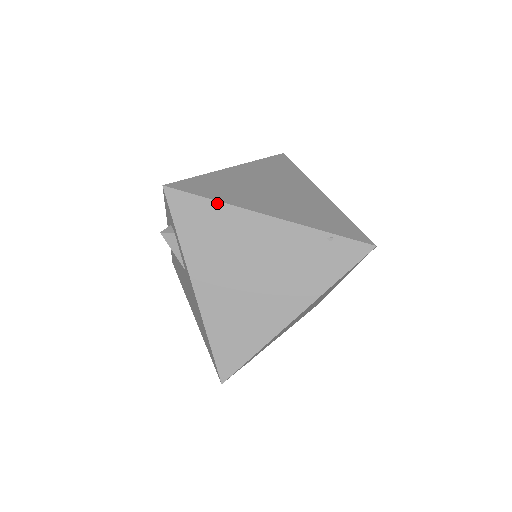
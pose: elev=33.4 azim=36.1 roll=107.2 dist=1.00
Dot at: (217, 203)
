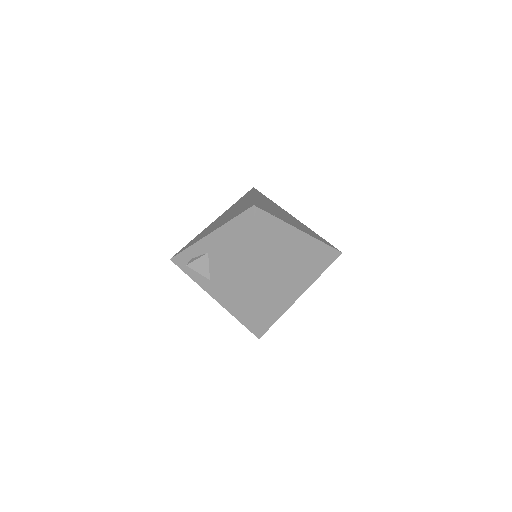
Dot at: occluded
